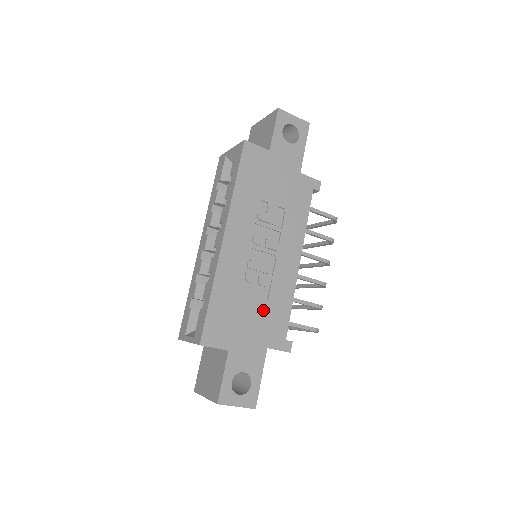
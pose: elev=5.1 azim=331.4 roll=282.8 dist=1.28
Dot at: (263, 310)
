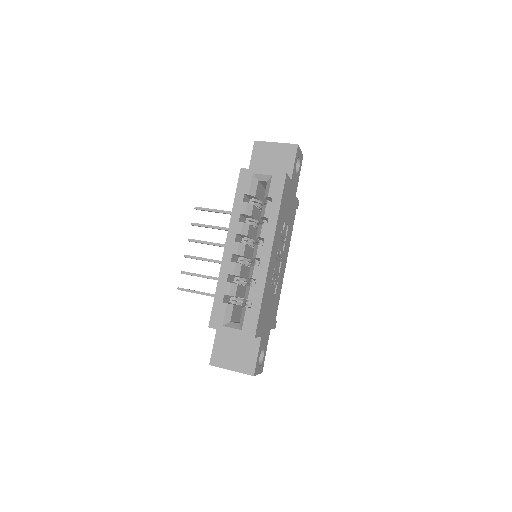
Dot at: (273, 303)
